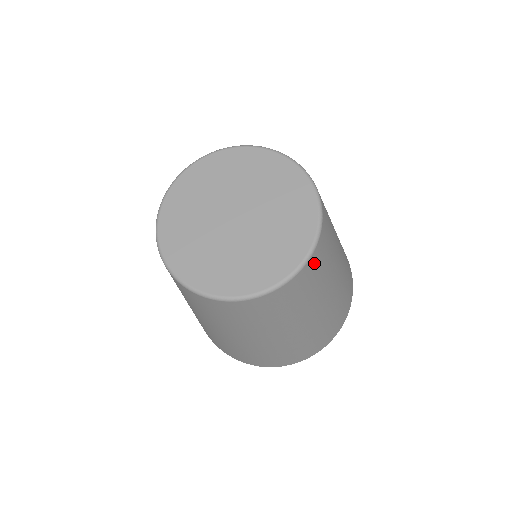
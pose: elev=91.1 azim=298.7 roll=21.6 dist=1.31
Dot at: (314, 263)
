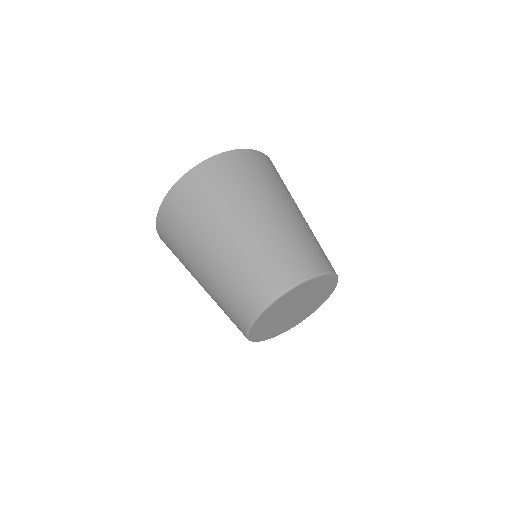
Dot at: occluded
